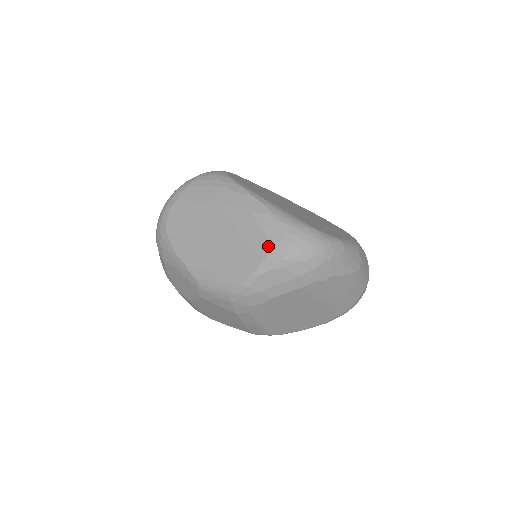
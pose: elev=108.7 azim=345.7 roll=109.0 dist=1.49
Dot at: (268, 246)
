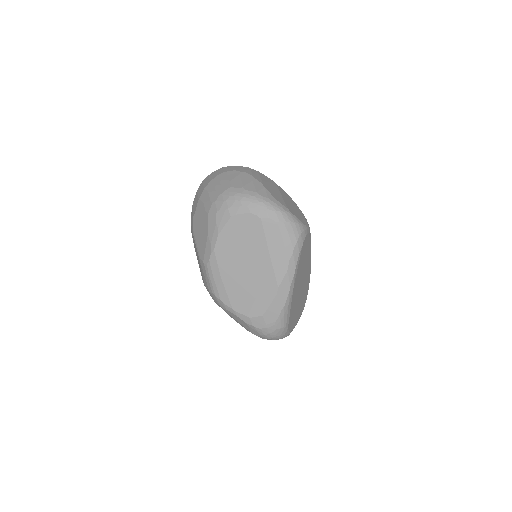
Dot at: (258, 316)
